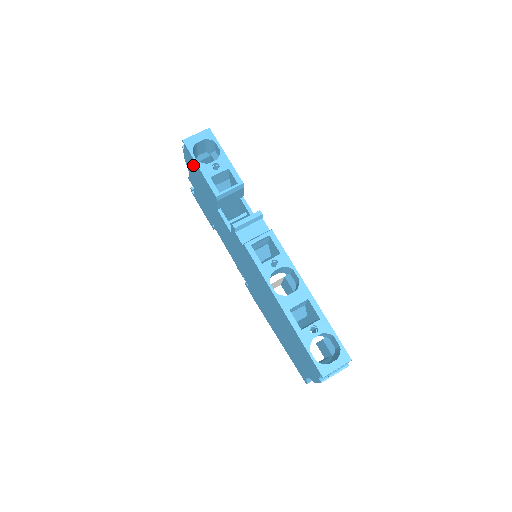
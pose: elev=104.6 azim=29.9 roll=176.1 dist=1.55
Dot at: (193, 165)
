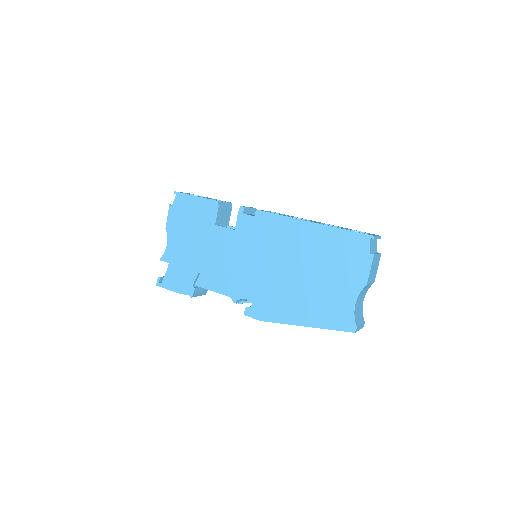
Dot at: (184, 208)
